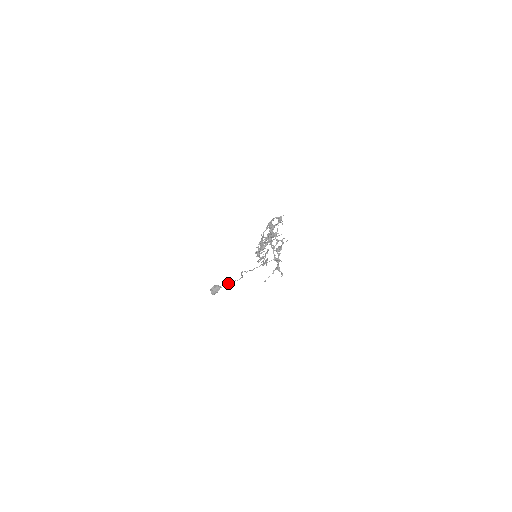
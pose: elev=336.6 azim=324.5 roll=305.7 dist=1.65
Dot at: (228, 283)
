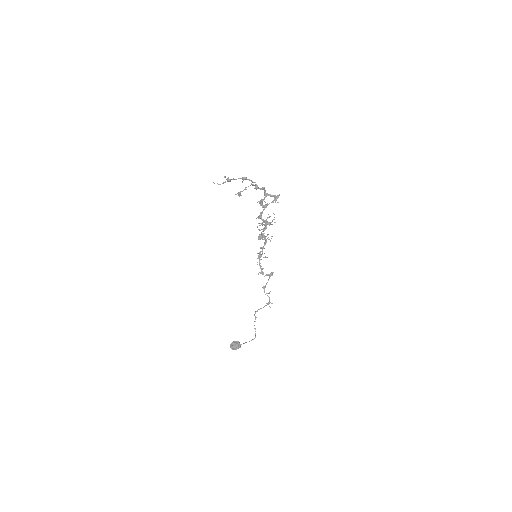
Dot at: (246, 342)
